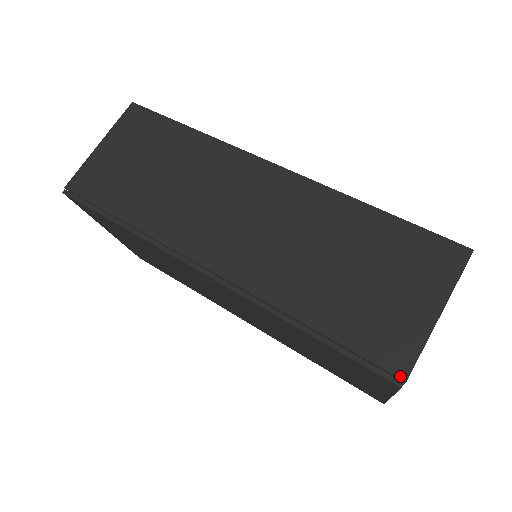
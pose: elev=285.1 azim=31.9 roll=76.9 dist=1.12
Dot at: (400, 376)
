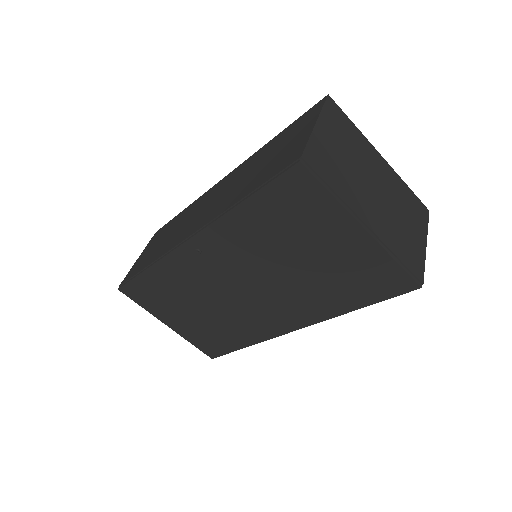
Dot at: (297, 159)
